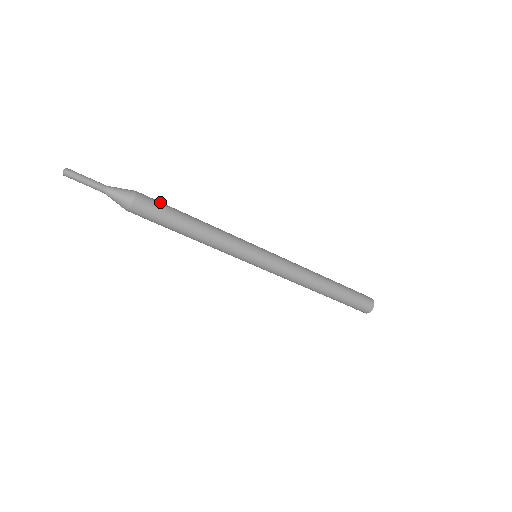
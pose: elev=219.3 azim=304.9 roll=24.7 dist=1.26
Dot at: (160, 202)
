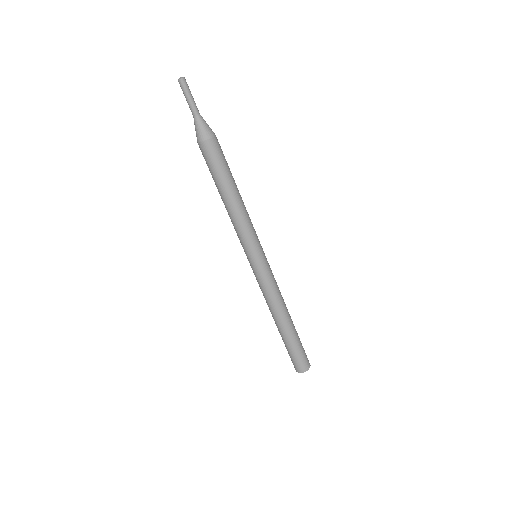
Dot at: occluded
